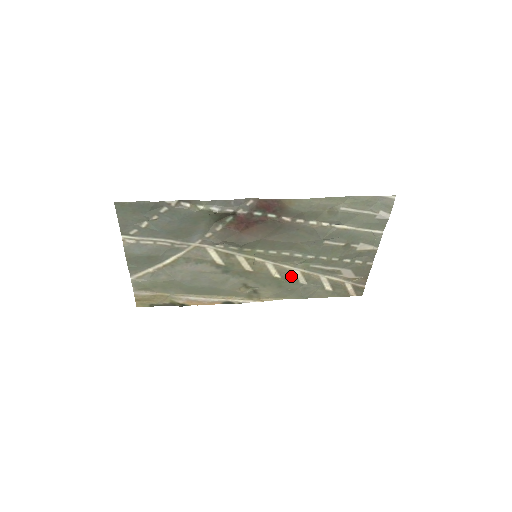
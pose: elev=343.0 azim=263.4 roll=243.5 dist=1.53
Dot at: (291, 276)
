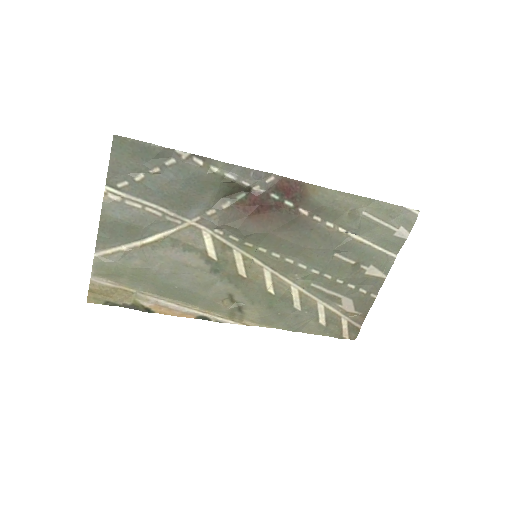
Dot at: (287, 294)
